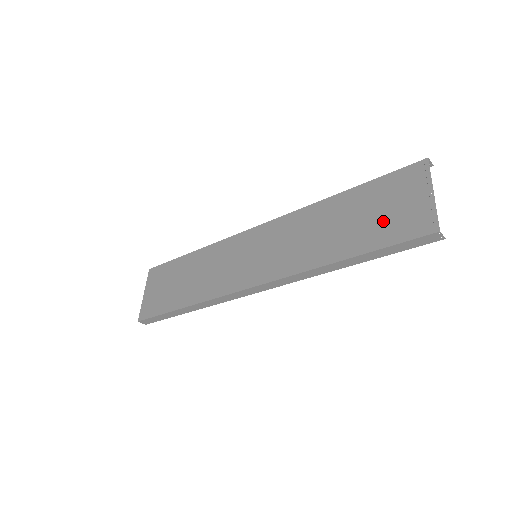
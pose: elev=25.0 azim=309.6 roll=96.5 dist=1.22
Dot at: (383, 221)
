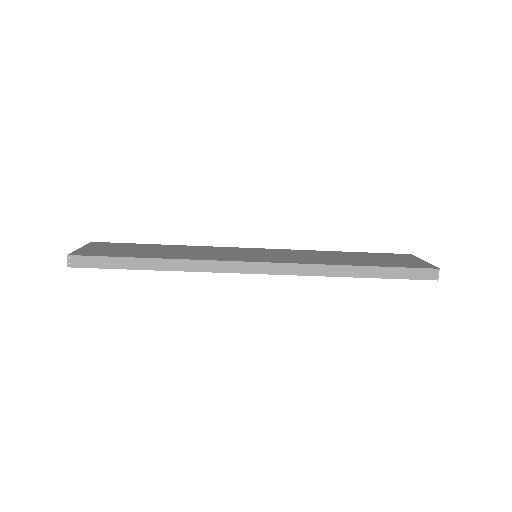
Dot at: (389, 261)
